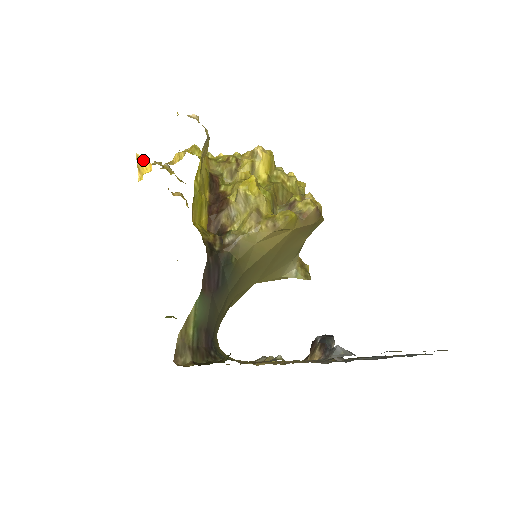
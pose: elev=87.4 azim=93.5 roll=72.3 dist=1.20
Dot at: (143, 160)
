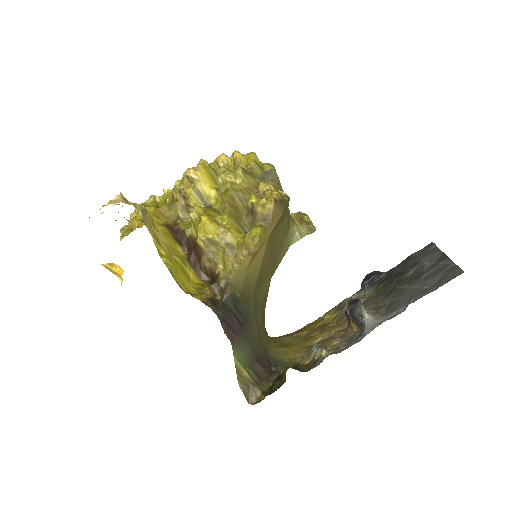
Dot at: (111, 266)
